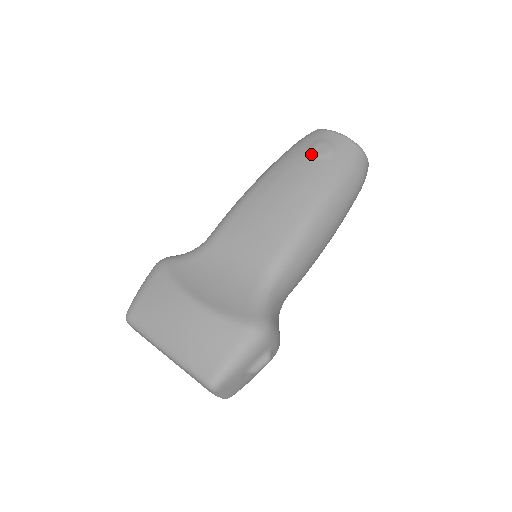
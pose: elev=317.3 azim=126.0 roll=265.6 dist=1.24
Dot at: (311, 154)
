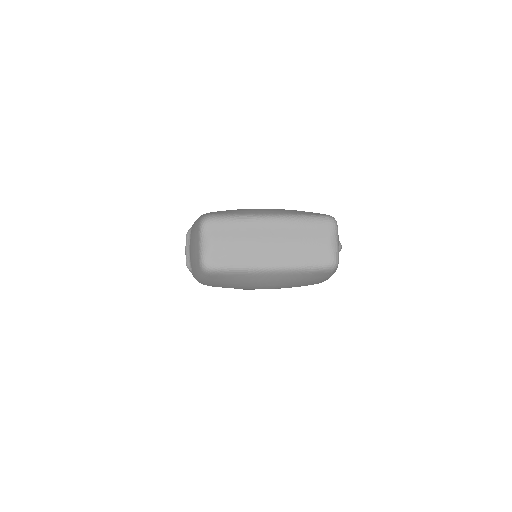
Dot at: occluded
